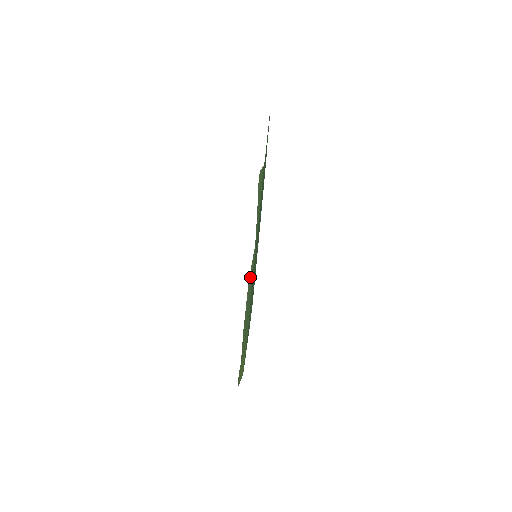
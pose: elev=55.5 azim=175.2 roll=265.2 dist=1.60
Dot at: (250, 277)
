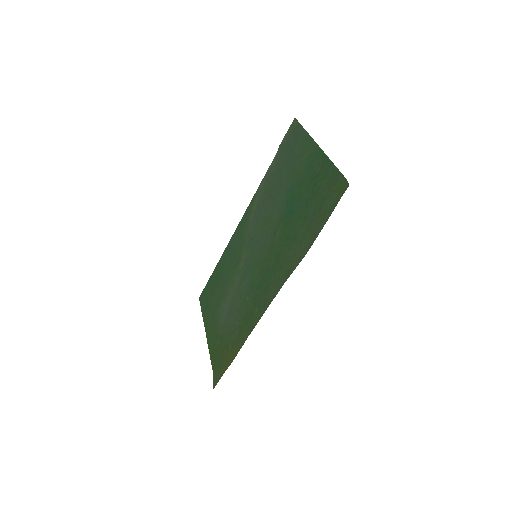
Dot at: (282, 282)
